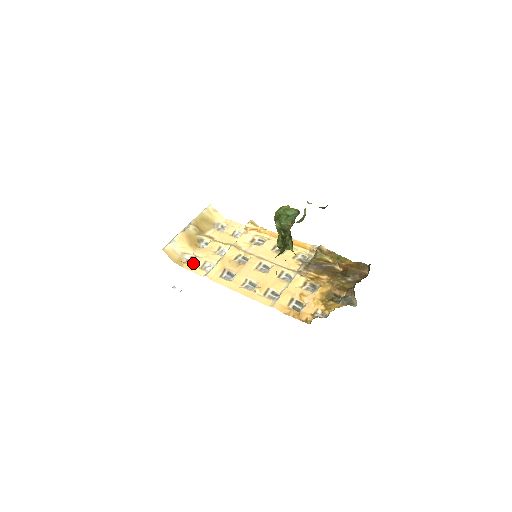
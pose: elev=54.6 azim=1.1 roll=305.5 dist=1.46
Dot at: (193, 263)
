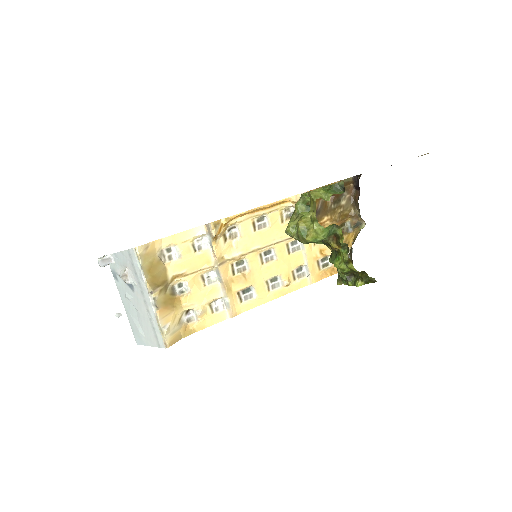
Dot at: (202, 319)
